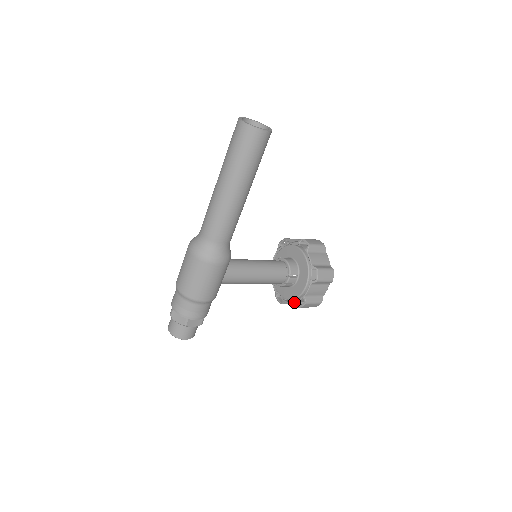
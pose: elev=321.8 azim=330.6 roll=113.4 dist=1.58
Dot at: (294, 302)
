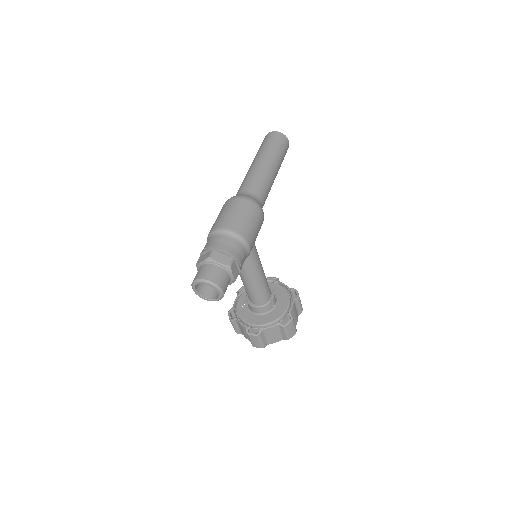
Dot at: (278, 322)
